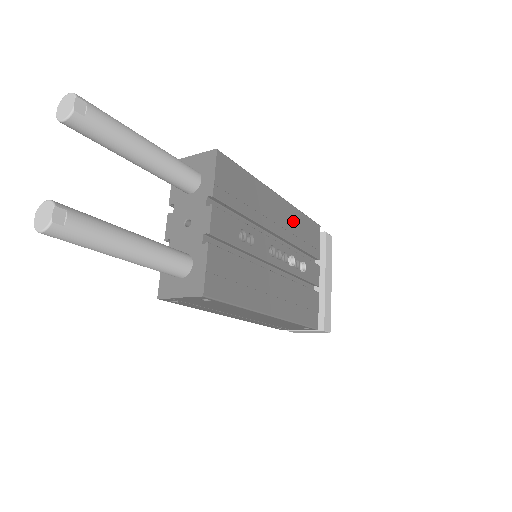
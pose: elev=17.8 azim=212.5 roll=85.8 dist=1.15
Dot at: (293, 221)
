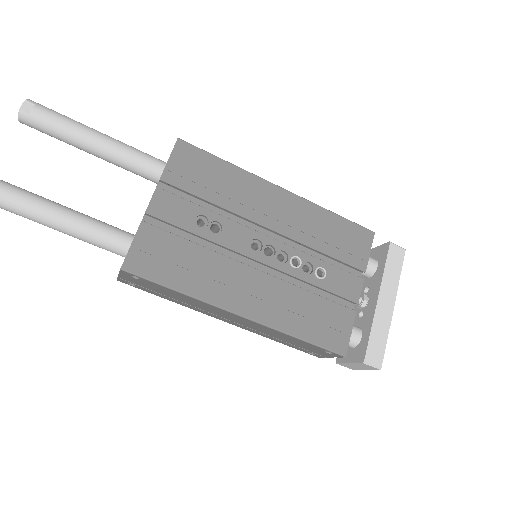
Dot at: (310, 219)
